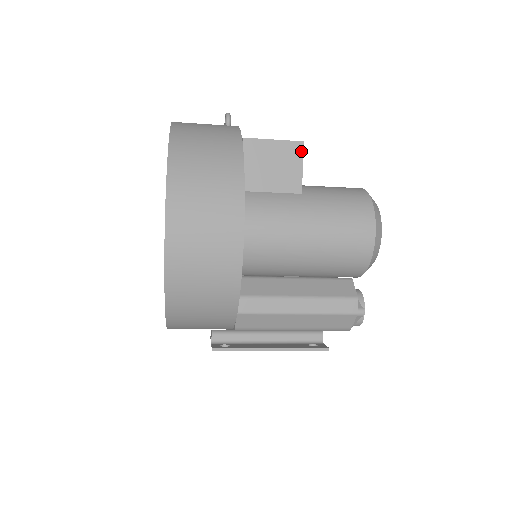
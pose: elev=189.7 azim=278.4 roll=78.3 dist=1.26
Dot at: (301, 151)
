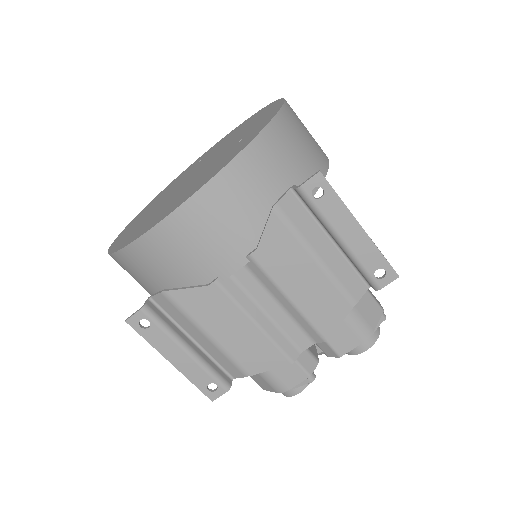
Dot at: occluded
